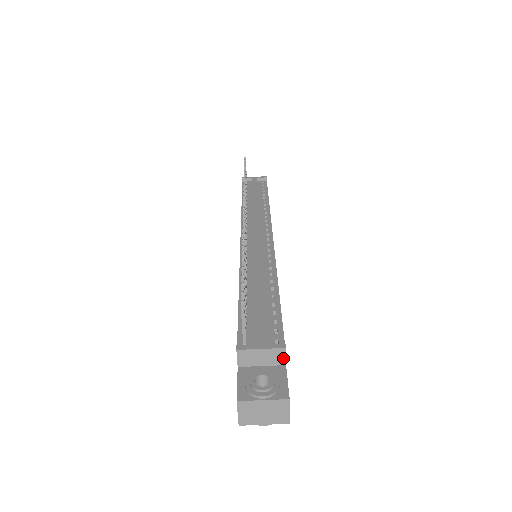
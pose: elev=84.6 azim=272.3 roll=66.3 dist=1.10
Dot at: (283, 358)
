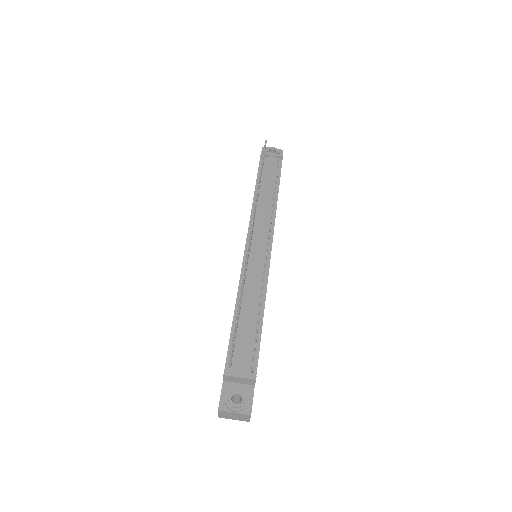
Dot at: (253, 383)
